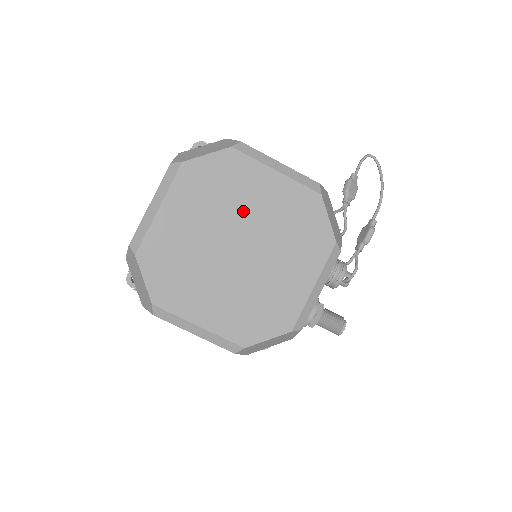
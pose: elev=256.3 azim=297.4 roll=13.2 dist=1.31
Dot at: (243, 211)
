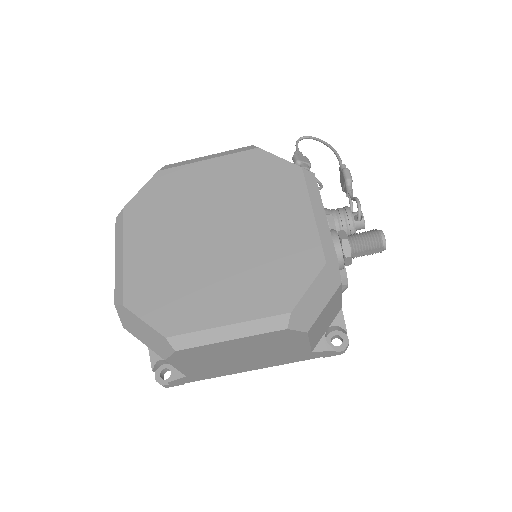
Dot at: (200, 204)
